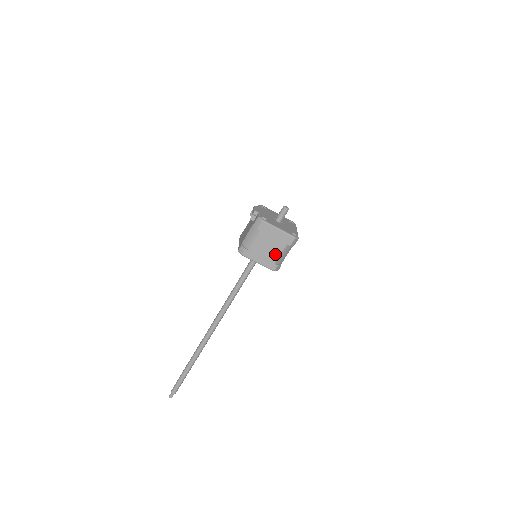
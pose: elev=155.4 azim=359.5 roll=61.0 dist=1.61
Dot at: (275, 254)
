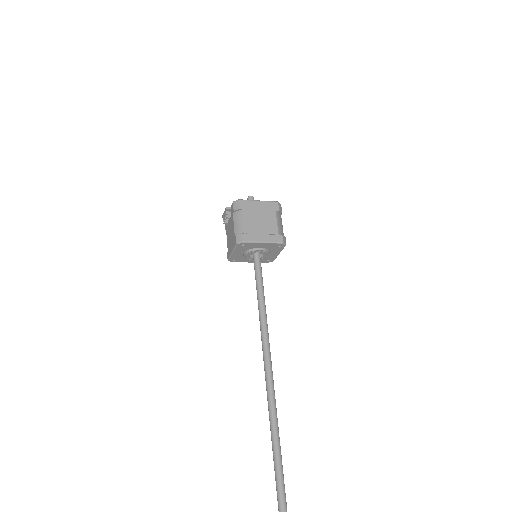
Dot at: (272, 225)
